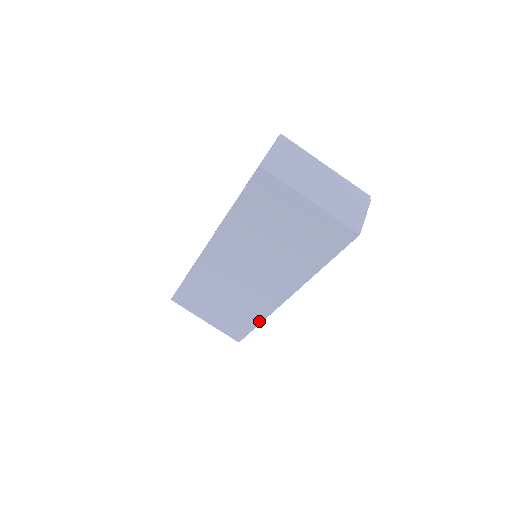
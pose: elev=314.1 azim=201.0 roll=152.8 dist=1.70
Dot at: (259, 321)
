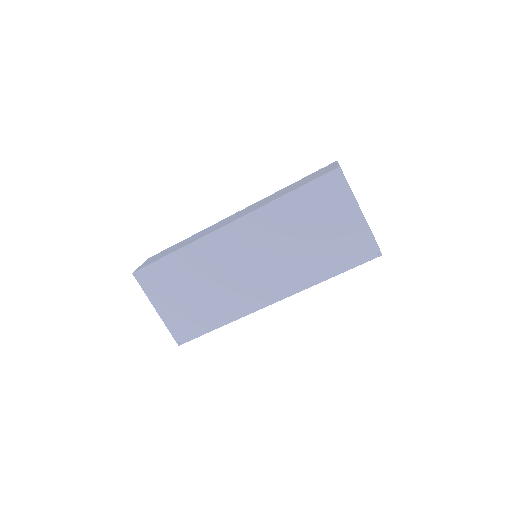
Dot at: (224, 322)
